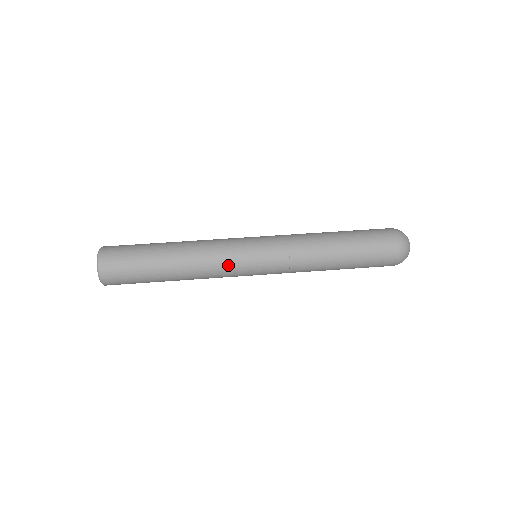
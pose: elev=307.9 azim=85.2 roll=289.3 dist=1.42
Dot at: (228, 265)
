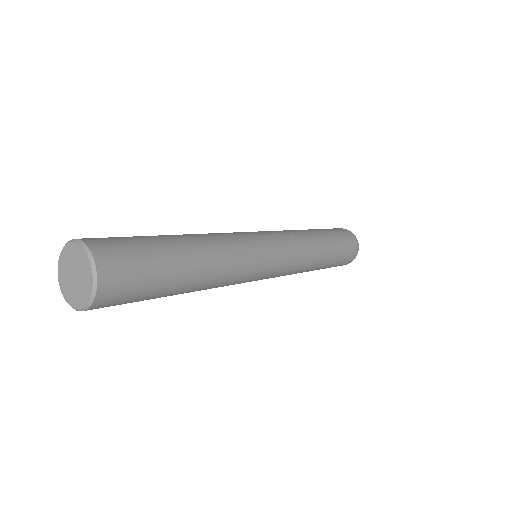
Dot at: (250, 250)
